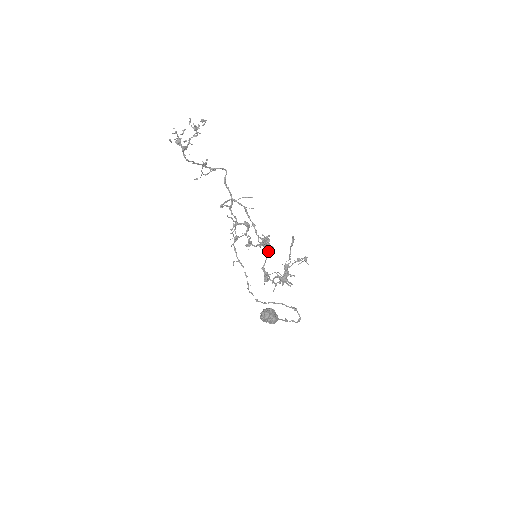
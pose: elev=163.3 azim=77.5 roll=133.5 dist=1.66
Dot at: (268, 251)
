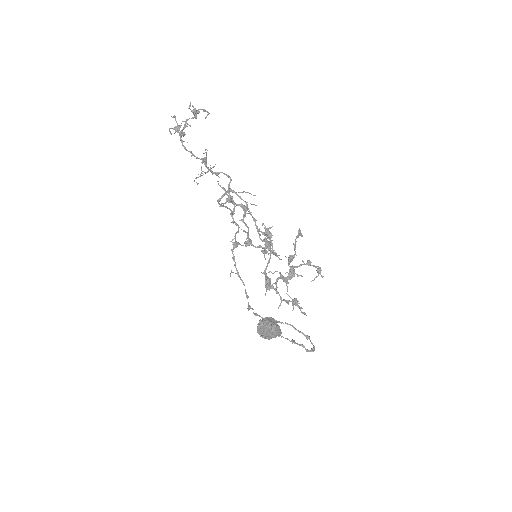
Dot at: (271, 252)
